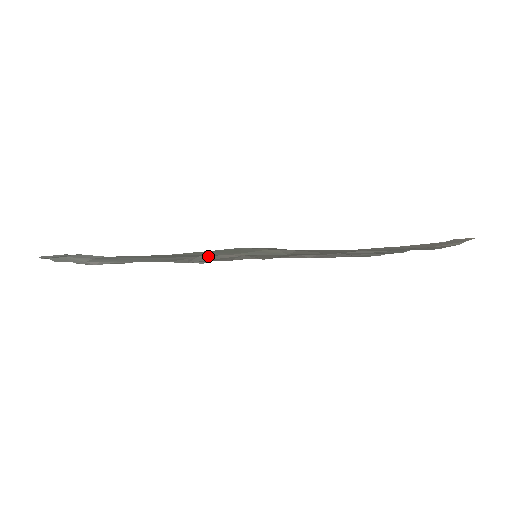
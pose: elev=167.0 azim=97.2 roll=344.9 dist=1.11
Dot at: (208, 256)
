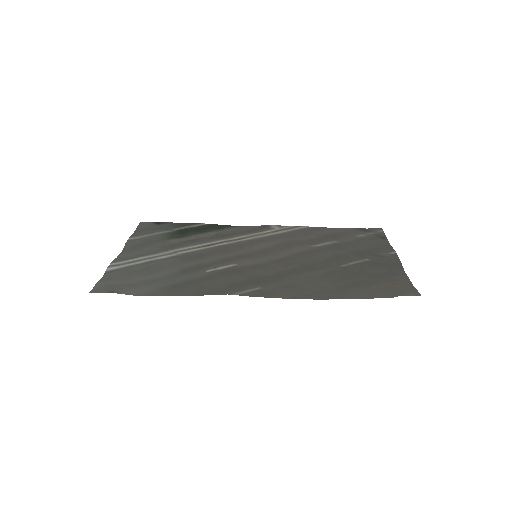
Dot at: (215, 265)
